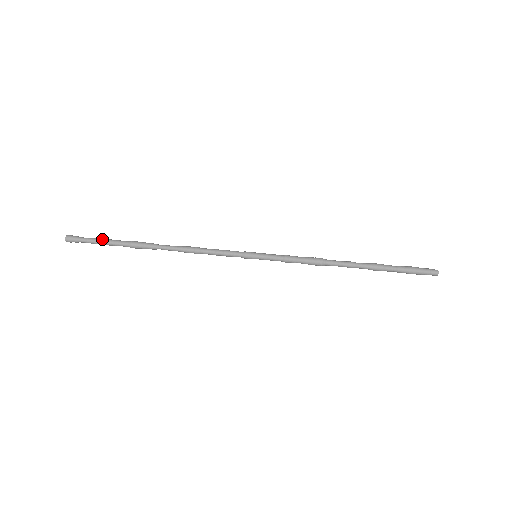
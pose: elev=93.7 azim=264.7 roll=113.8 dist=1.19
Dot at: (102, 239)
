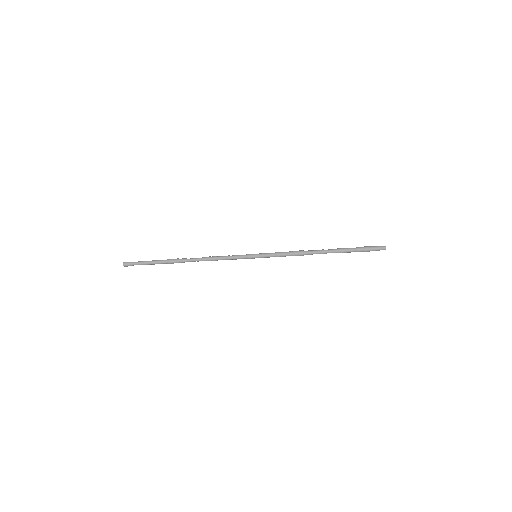
Dot at: (148, 264)
